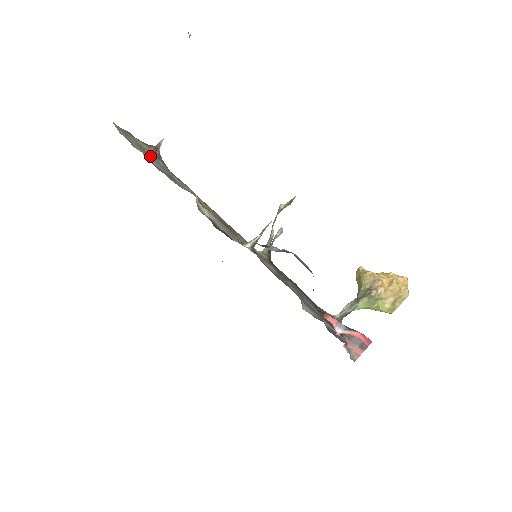
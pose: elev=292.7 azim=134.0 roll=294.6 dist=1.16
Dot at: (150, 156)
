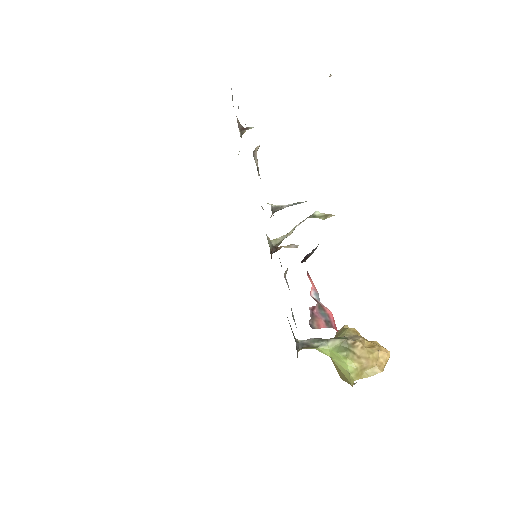
Dot at: occluded
